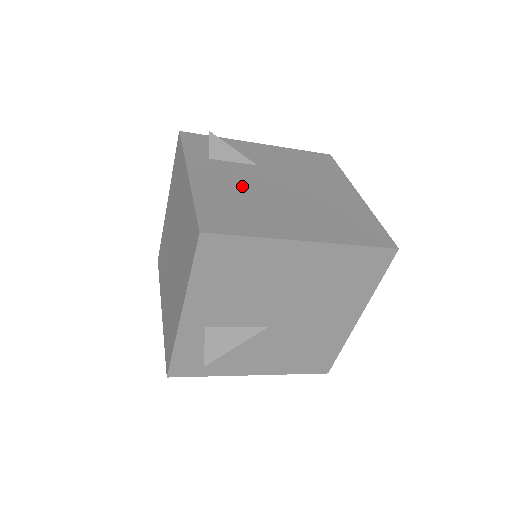
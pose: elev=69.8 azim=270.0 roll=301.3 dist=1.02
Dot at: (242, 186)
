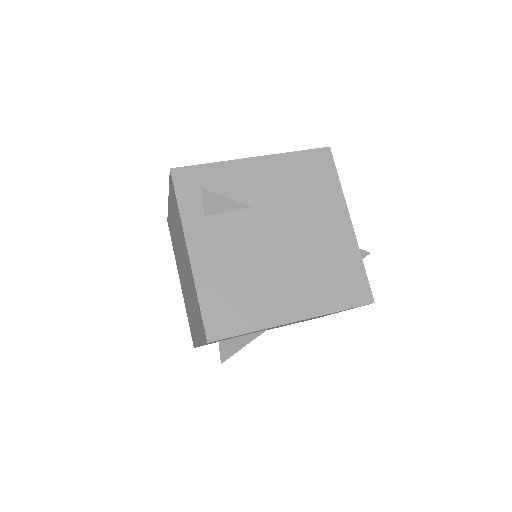
Dot at: (239, 255)
